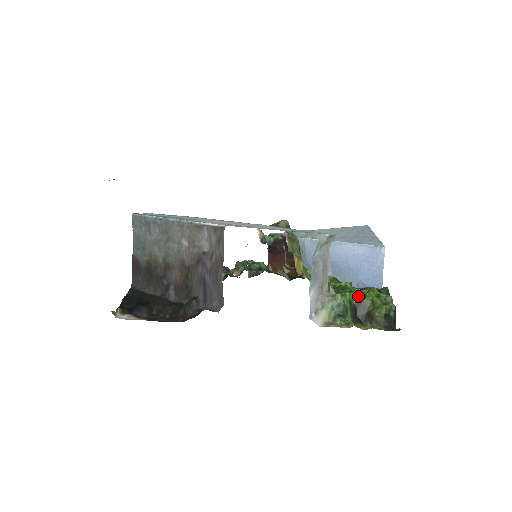
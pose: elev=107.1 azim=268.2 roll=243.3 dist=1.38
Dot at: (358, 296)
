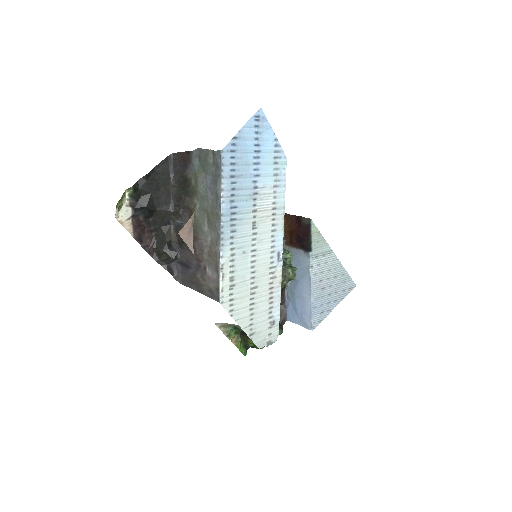
Dot at: occluded
